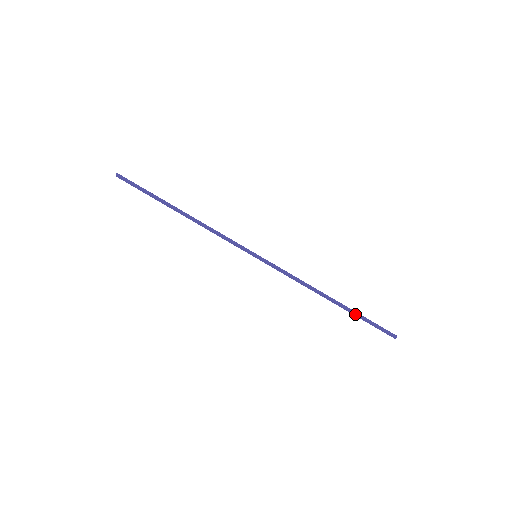
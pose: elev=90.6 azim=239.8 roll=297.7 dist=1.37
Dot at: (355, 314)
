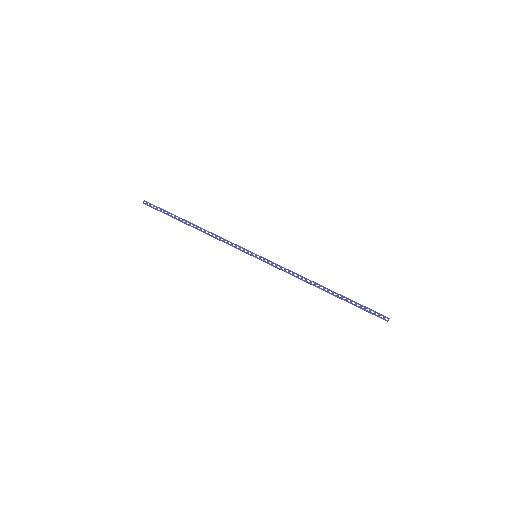
Dot at: (348, 299)
